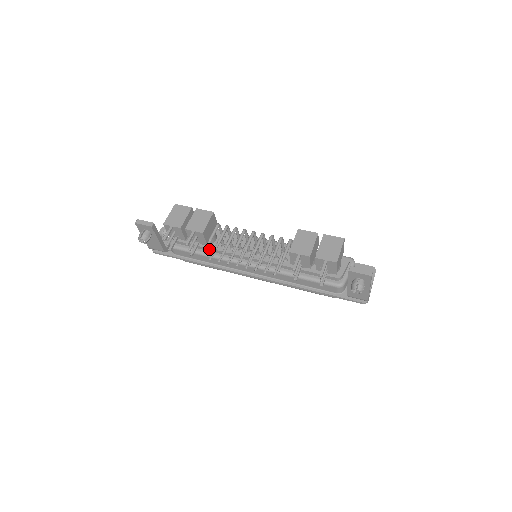
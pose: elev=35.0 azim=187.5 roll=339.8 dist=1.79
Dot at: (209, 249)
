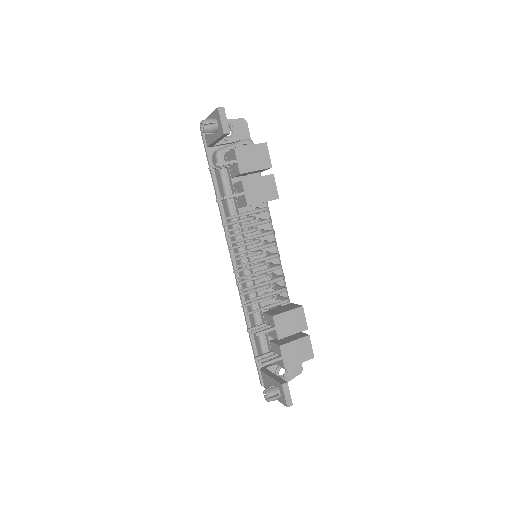
Dot at: occluded
